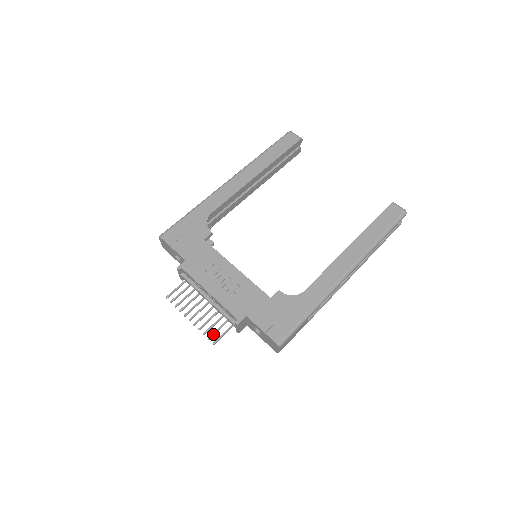
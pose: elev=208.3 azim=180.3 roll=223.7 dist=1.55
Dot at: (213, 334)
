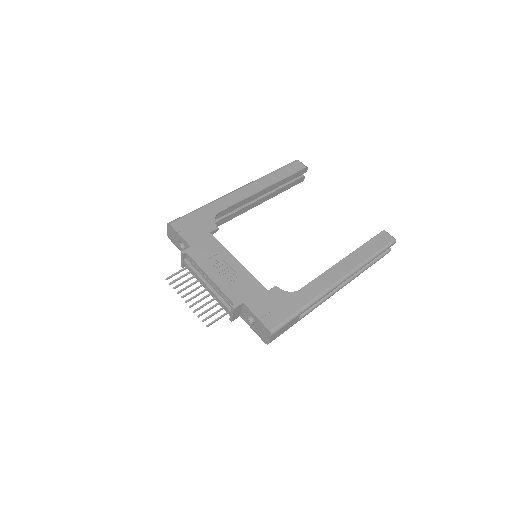
Dot at: (207, 317)
